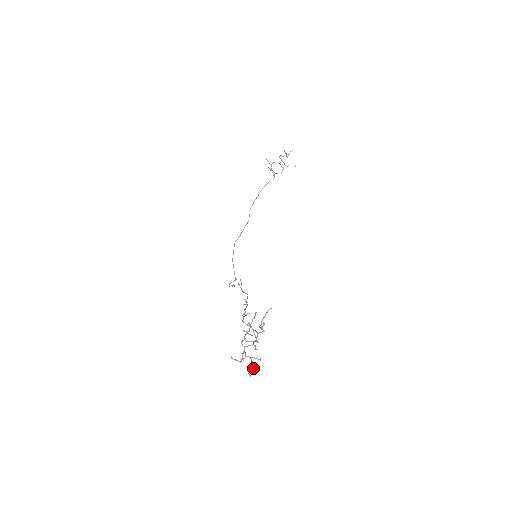
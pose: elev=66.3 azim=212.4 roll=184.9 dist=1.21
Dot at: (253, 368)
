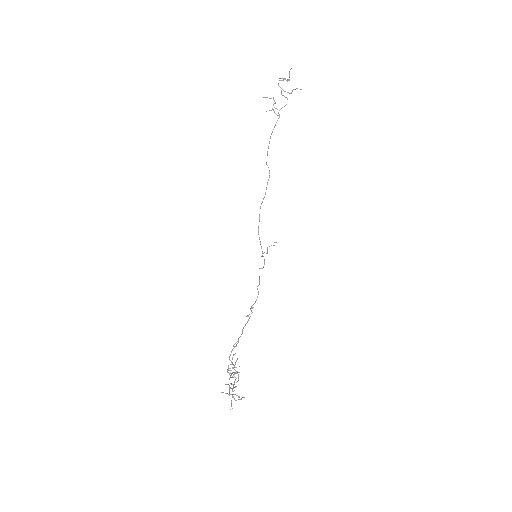
Dot at: occluded
